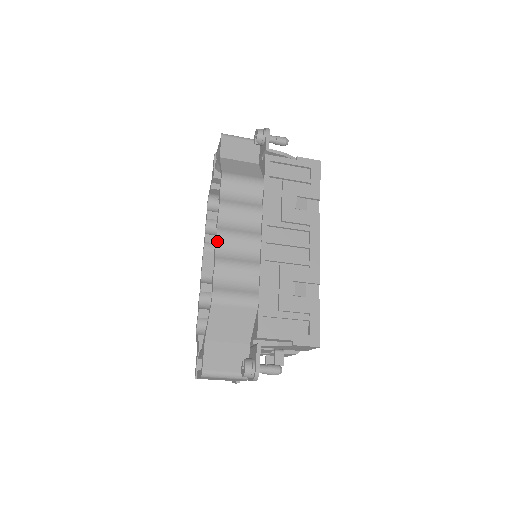
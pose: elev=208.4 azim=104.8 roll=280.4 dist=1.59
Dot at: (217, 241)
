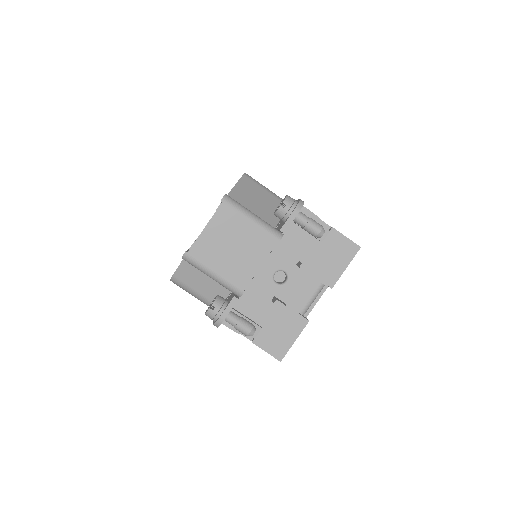
Dot at: occluded
